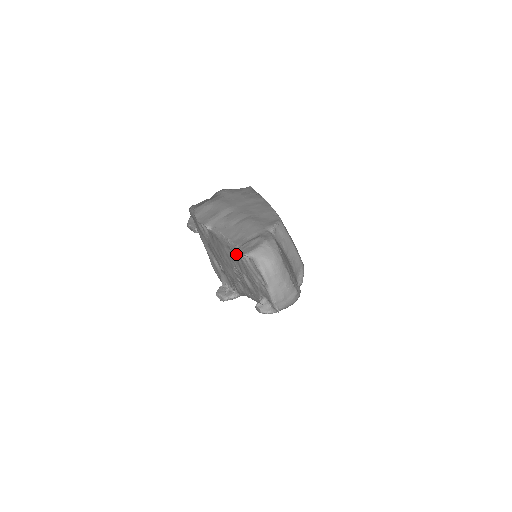
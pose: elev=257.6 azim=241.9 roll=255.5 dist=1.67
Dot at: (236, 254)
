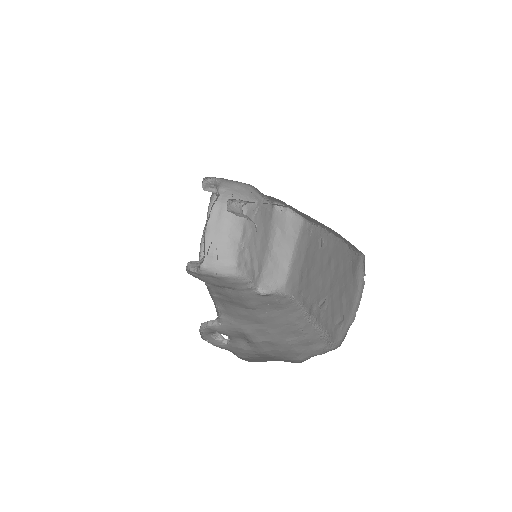
Dot at: occluded
